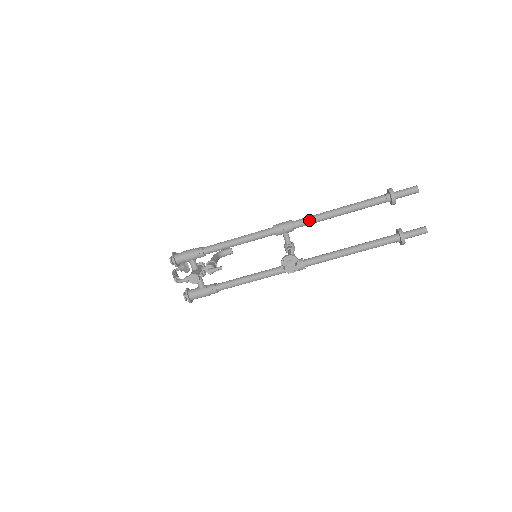
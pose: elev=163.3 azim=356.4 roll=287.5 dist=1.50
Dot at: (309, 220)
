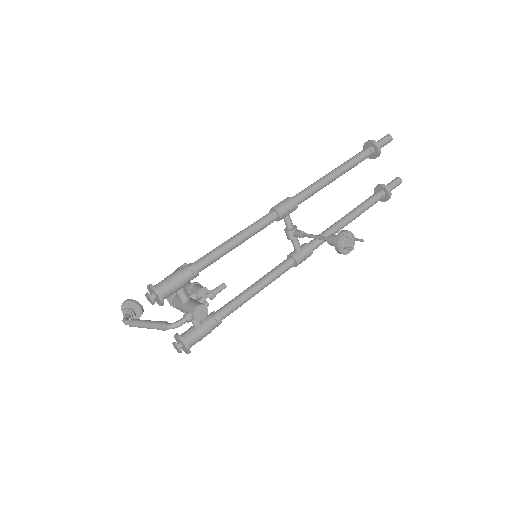
Dot at: (310, 192)
